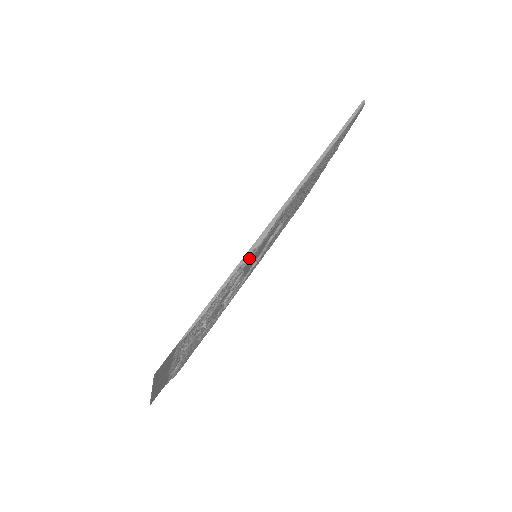
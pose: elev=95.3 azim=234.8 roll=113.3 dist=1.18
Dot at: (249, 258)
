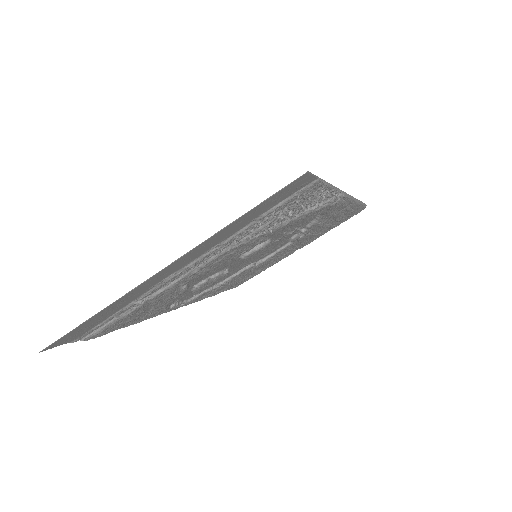
Dot at: (331, 202)
